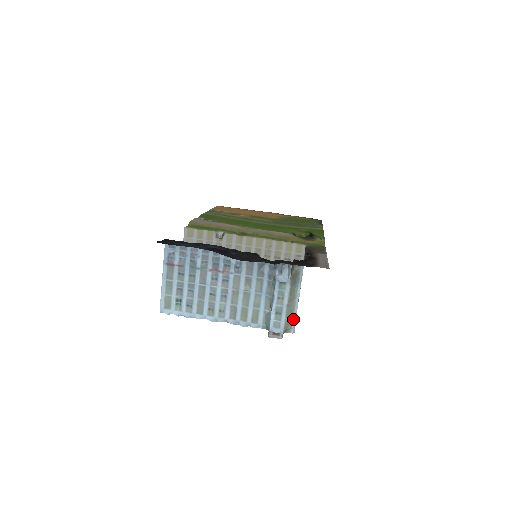
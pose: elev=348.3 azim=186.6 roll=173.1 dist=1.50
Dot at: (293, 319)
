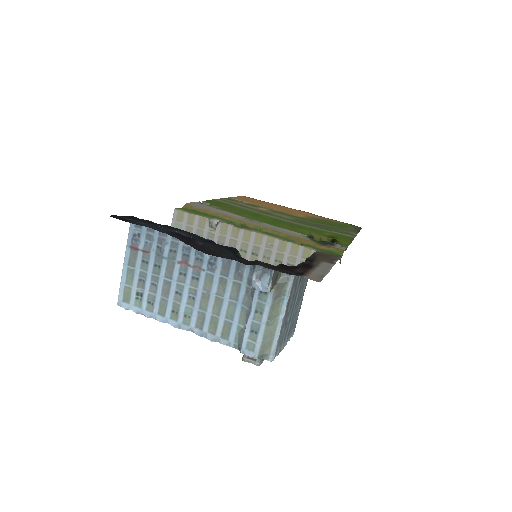
Dot at: (273, 343)
